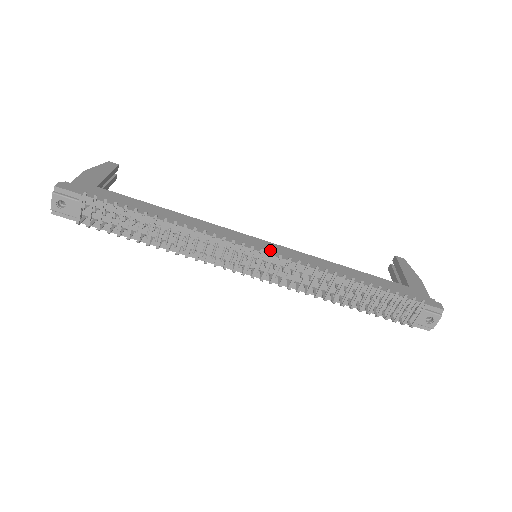
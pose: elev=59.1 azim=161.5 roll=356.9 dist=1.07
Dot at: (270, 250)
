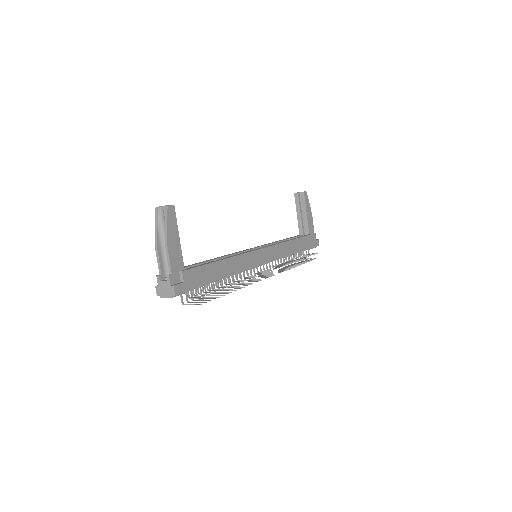
Dot at: (268, 258)
